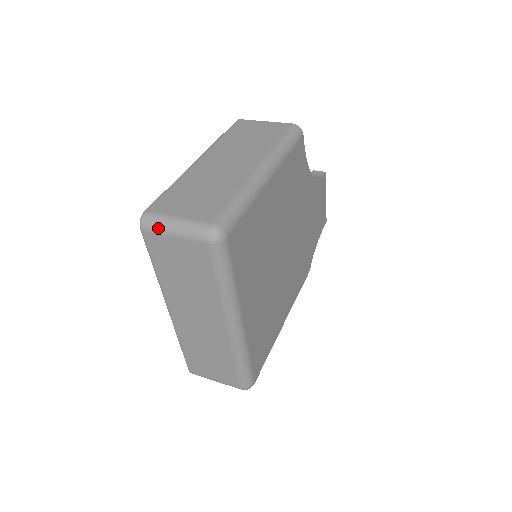
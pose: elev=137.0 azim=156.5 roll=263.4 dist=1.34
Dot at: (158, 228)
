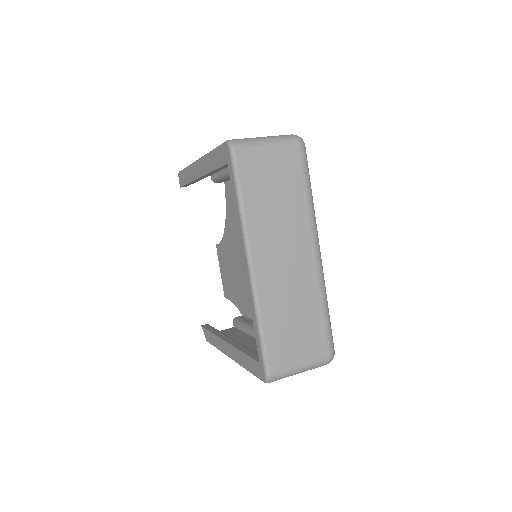
Dot at: (251, 144)
